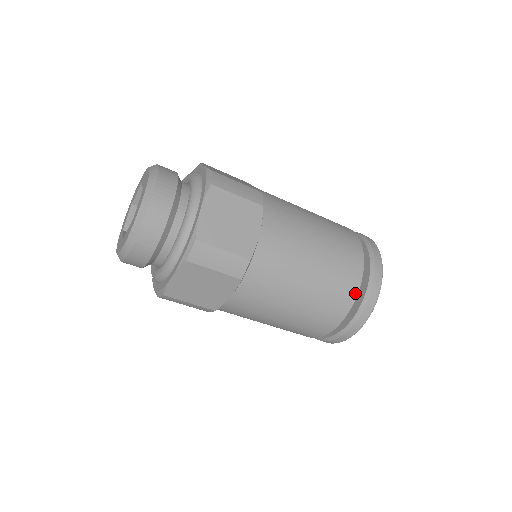
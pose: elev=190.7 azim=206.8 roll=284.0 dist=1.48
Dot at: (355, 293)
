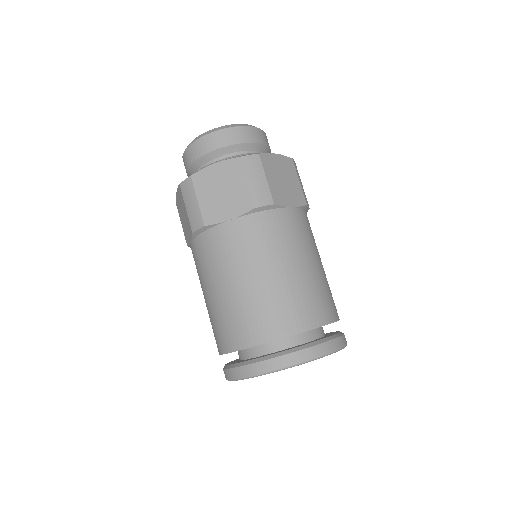
Dot at: (312, 326)
